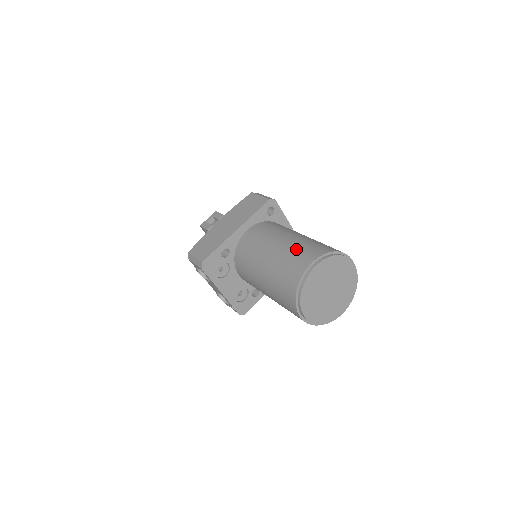
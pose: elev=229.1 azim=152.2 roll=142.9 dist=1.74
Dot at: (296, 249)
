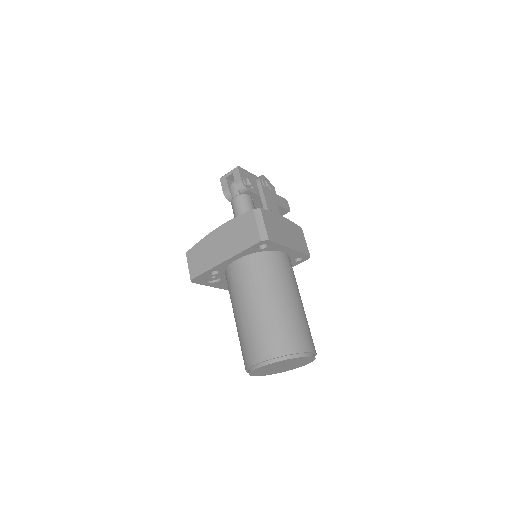
Dot at: (257, 332)
